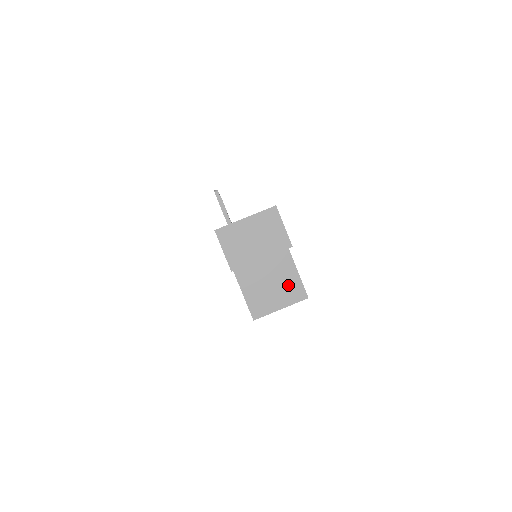
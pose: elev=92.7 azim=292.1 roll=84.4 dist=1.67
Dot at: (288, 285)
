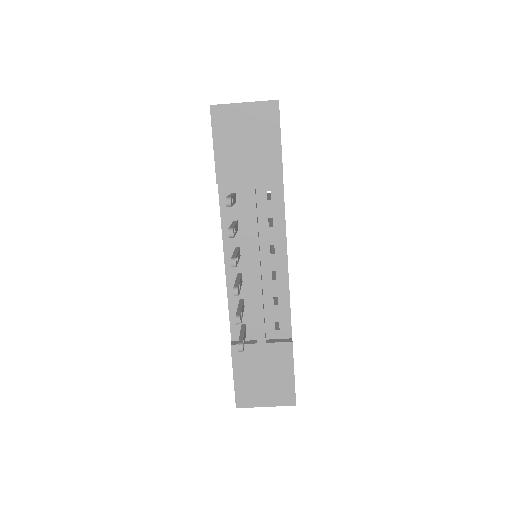
Dot at: occluded
